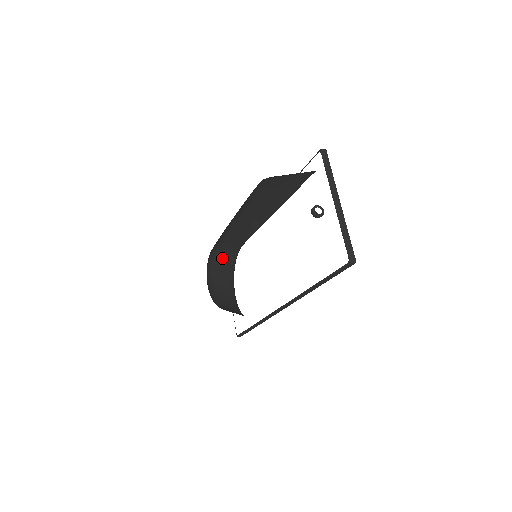
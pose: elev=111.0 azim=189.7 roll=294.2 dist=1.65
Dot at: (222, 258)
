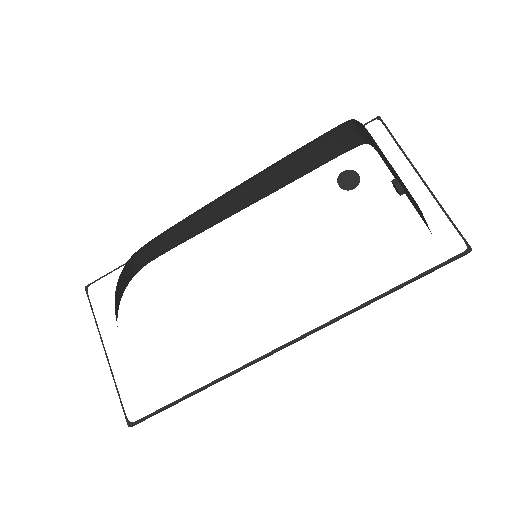
Dot at: (125, 275)
